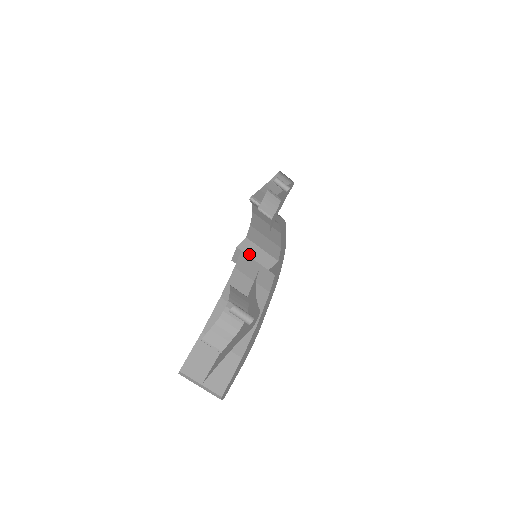
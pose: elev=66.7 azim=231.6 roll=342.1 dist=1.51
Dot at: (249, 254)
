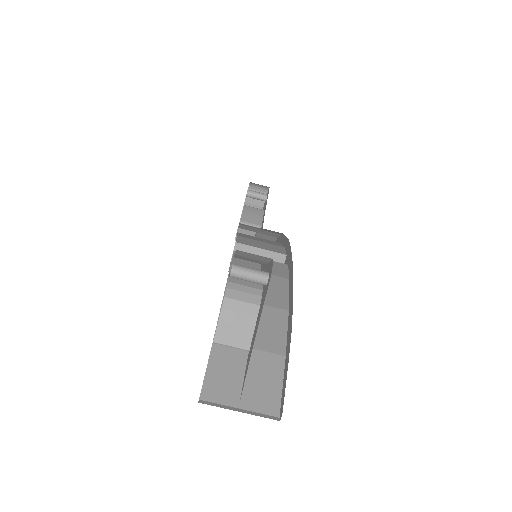
Dot at: occluded
